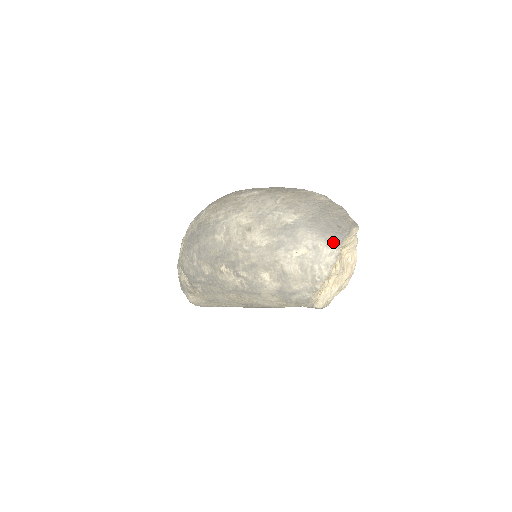
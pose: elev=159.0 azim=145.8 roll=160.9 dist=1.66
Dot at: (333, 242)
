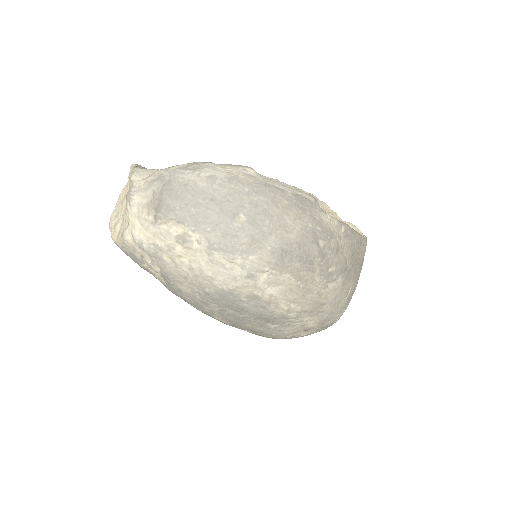
Dot at: occluded
